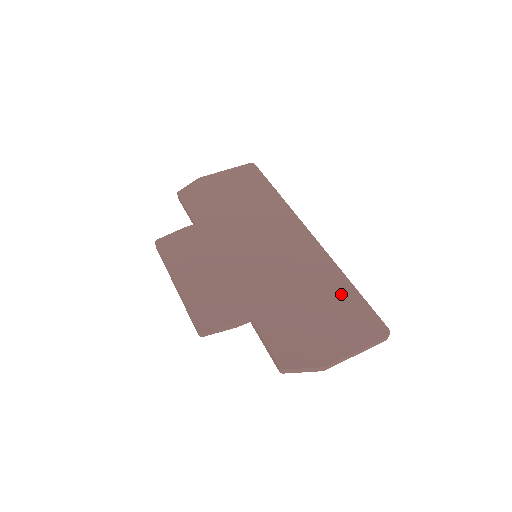
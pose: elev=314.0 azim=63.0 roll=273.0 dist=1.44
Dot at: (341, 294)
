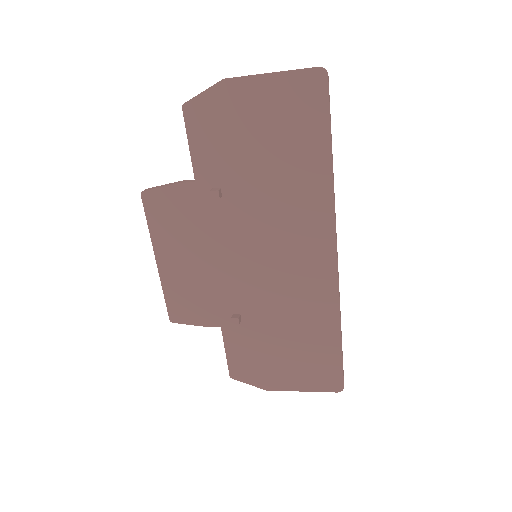
Dot at: occluded
